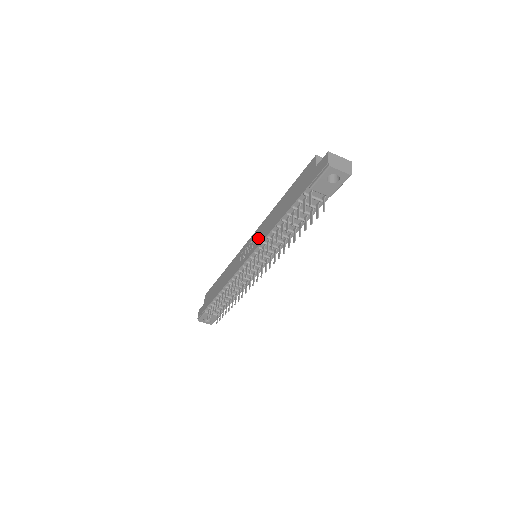
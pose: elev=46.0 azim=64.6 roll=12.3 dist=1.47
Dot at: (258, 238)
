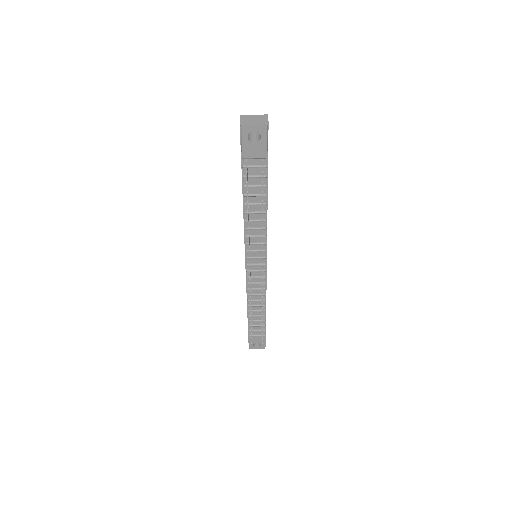
Dot at: occluded
